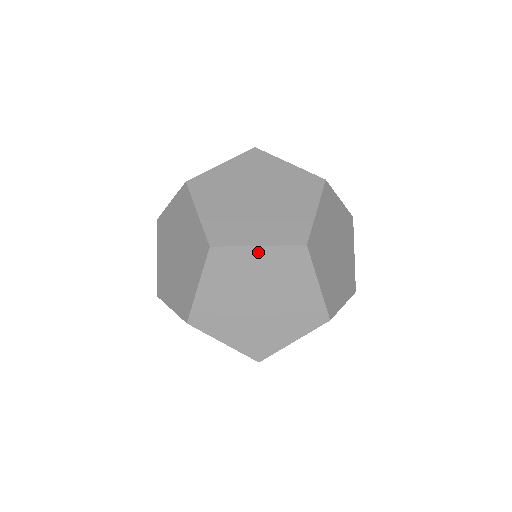
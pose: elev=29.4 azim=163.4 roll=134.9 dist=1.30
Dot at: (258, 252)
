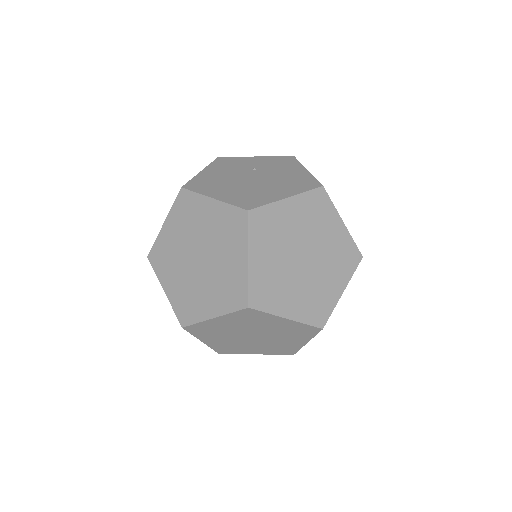
Dot at: occluded
